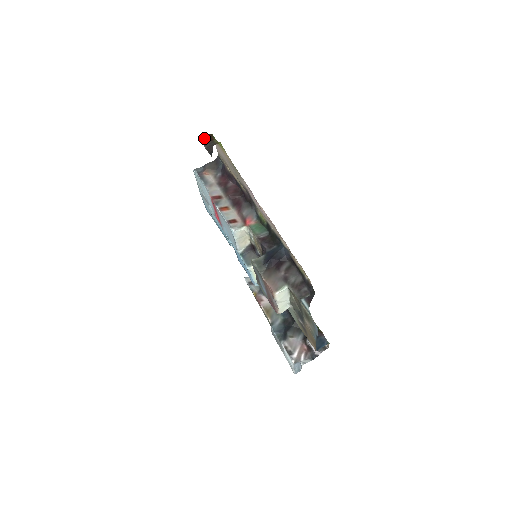
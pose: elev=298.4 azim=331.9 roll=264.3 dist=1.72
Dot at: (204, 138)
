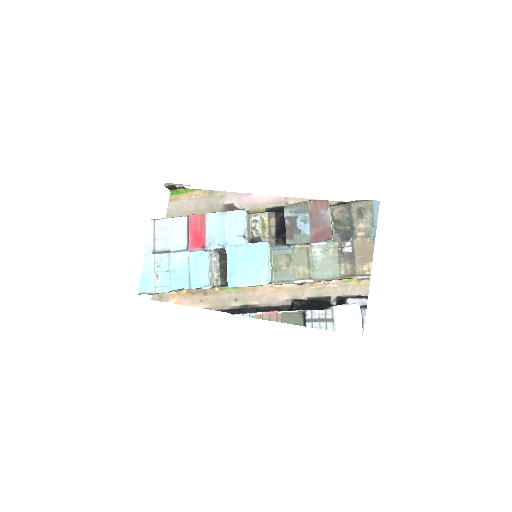
Dot at: (168, 187)
